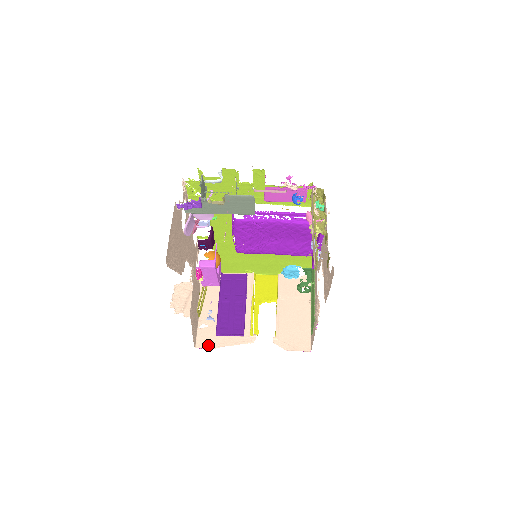
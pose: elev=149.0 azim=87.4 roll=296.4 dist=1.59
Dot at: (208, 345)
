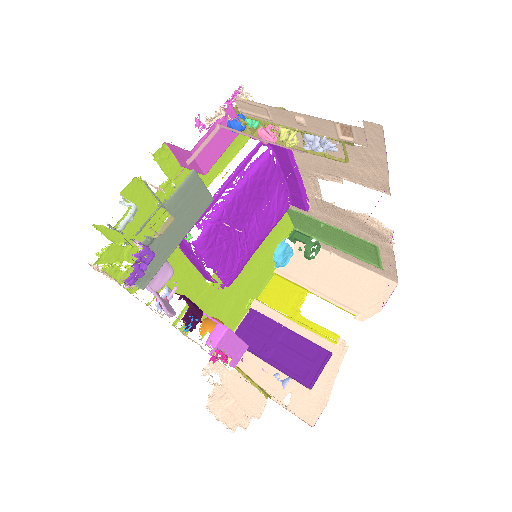
Dot at: (318, 407)
